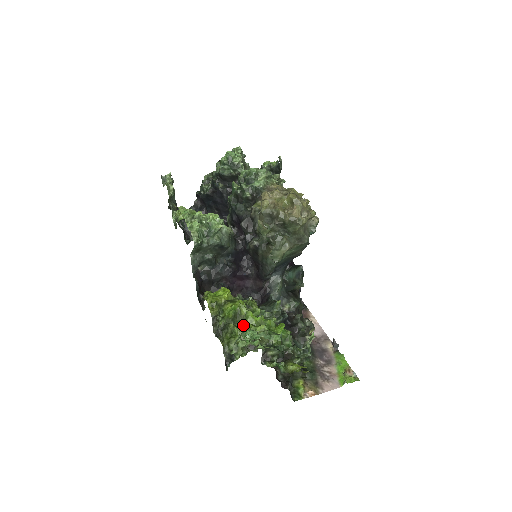
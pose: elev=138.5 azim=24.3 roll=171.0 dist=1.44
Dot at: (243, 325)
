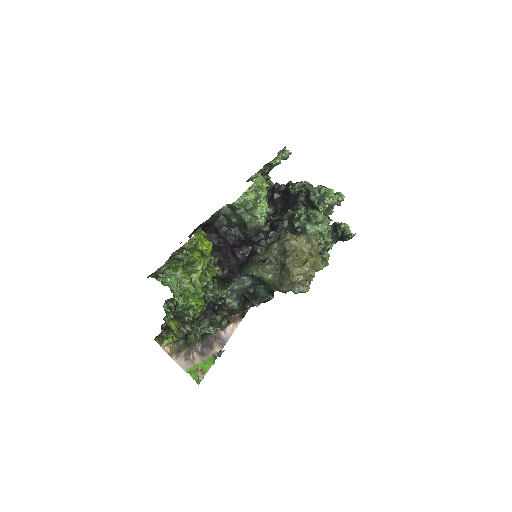
Dot at: (186, 272)
